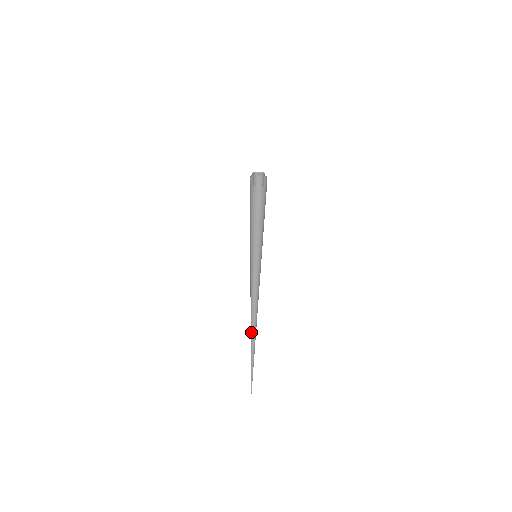
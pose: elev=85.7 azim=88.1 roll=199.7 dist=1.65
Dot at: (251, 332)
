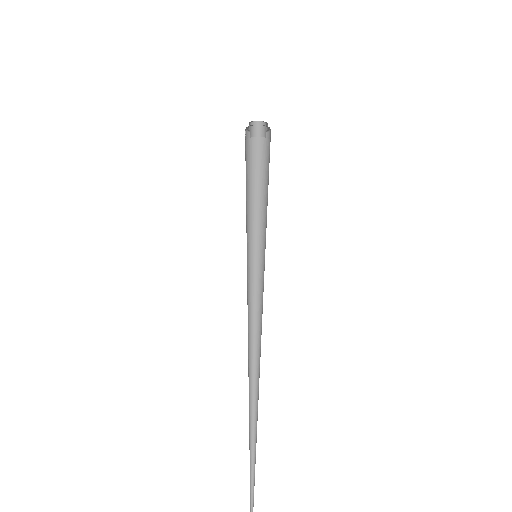
Dot at: (249, 401)
